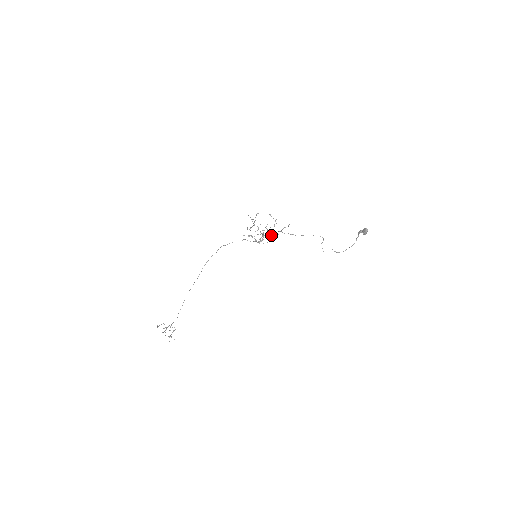
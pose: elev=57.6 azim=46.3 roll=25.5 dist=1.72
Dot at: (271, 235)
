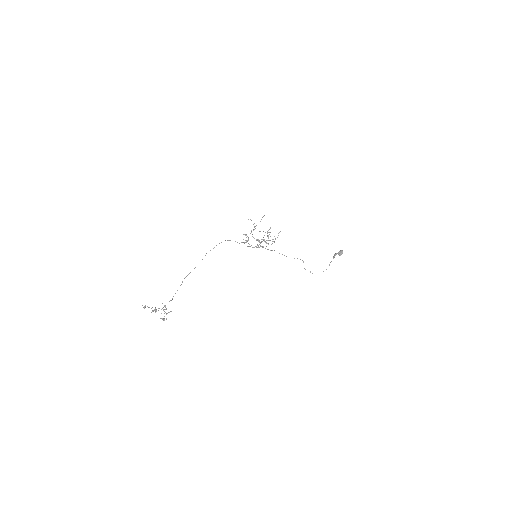
Dot at: (263, 247)
